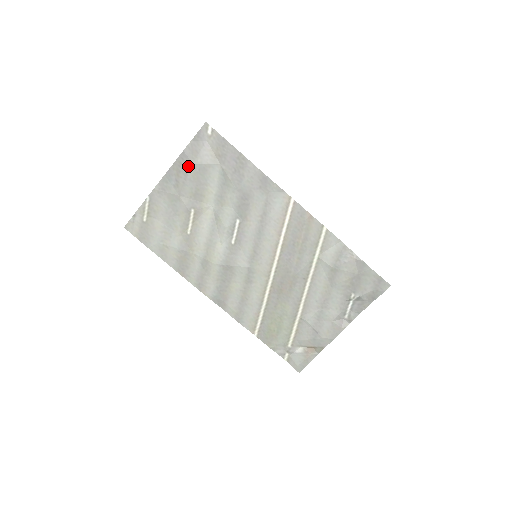
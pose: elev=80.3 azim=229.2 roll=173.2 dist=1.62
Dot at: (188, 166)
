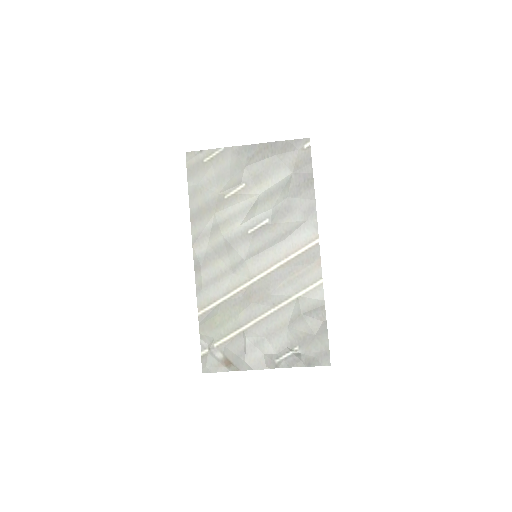
Dot at: (270, 154)
